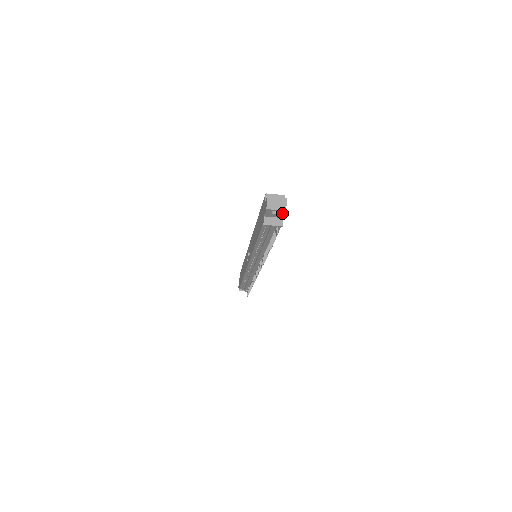
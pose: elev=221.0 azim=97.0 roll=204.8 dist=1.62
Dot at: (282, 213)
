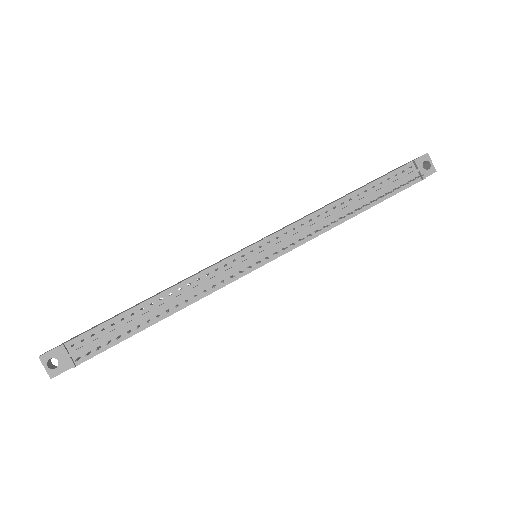
Dot at: (429, 172)
